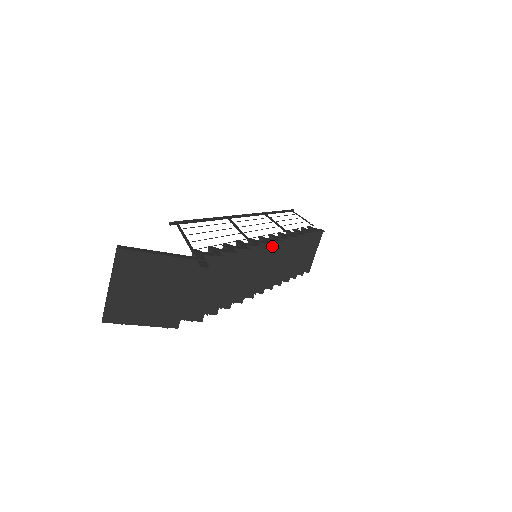
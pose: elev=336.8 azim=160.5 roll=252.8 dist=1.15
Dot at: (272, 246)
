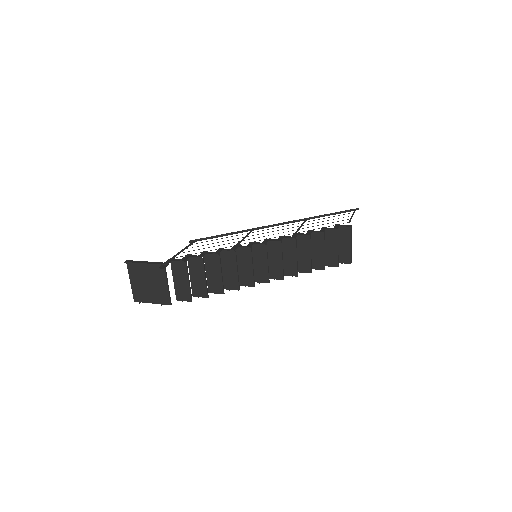
Dot at: (262, 248)
